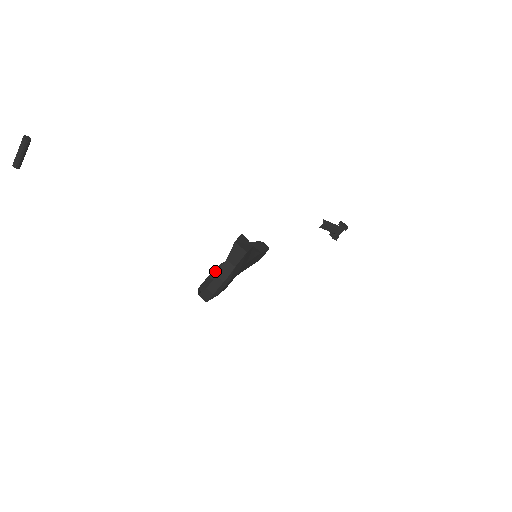
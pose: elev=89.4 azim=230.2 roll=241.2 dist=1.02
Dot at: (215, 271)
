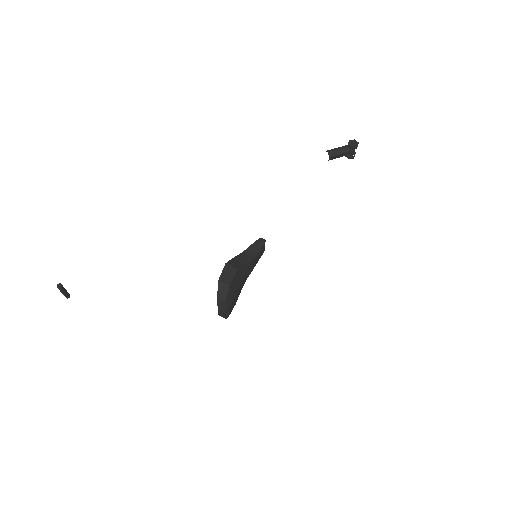
Dot at: occluded
